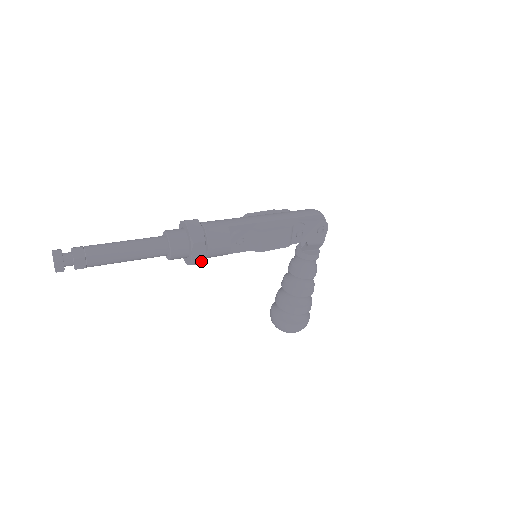
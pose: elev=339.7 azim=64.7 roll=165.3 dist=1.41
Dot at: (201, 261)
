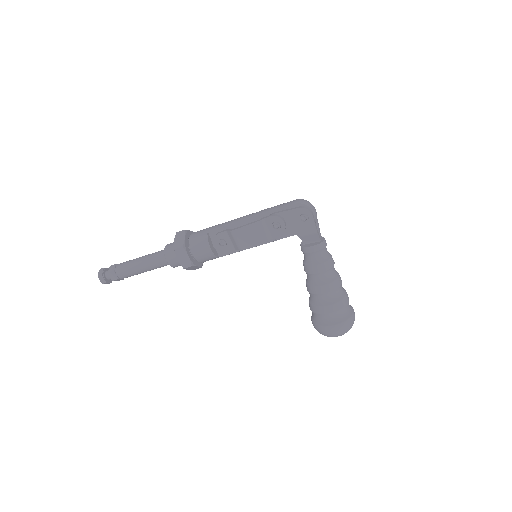
Dot at: (189, 264)
